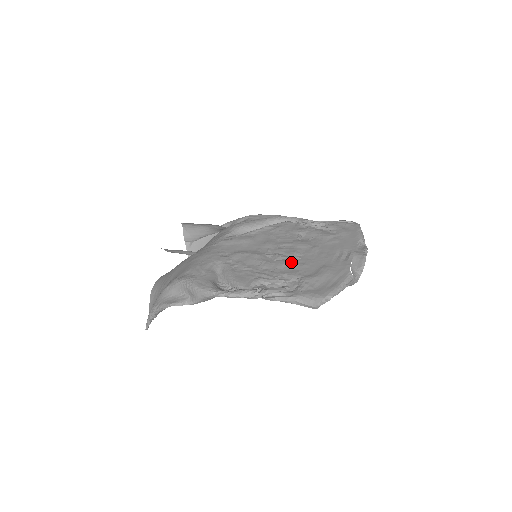
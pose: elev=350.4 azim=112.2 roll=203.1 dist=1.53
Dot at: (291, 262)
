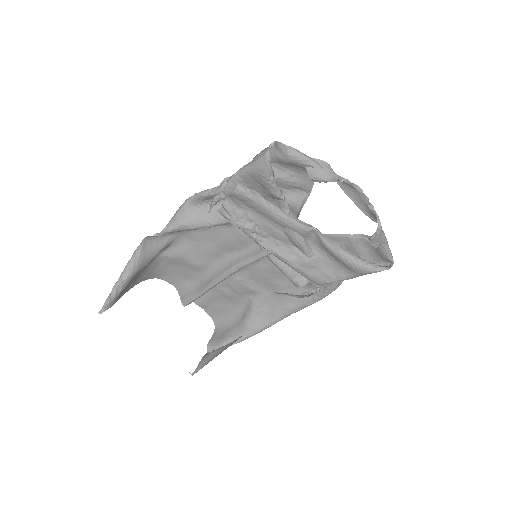
Dot at: occluded
